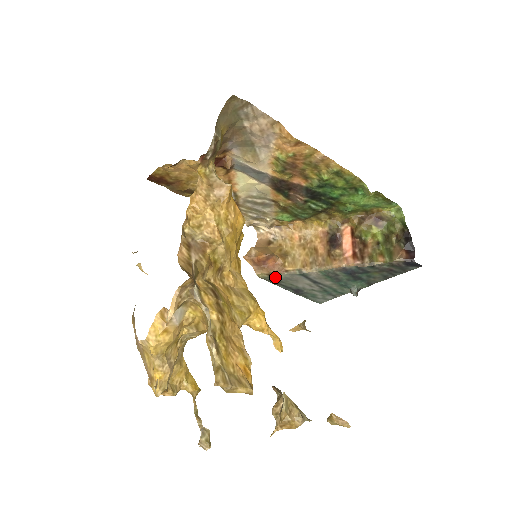
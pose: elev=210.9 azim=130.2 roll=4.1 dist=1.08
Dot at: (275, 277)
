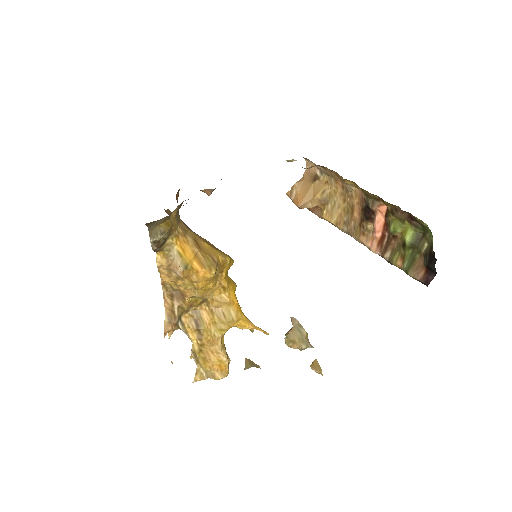
Dot at: occluded
